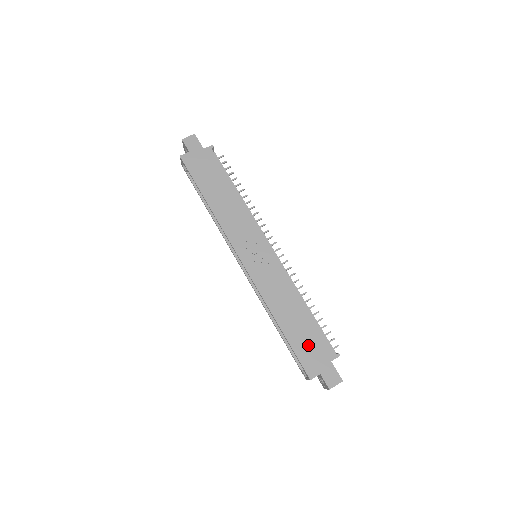
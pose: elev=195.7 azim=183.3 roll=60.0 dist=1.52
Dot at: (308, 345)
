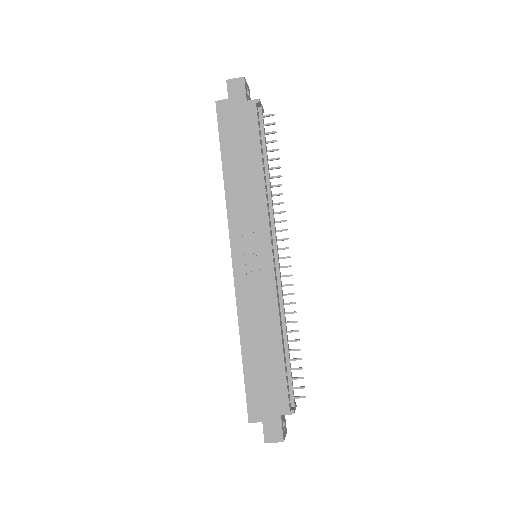
Dot at: (263, 385)
